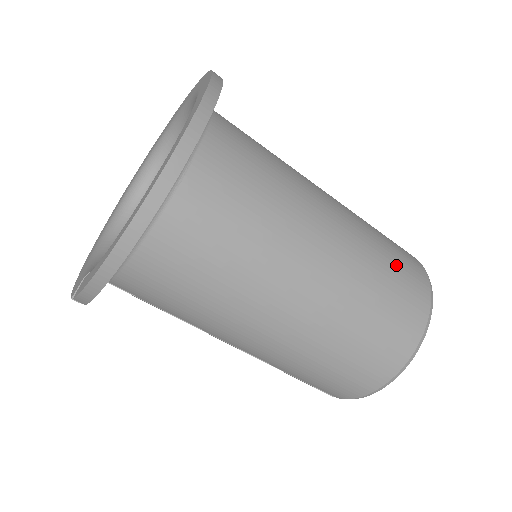
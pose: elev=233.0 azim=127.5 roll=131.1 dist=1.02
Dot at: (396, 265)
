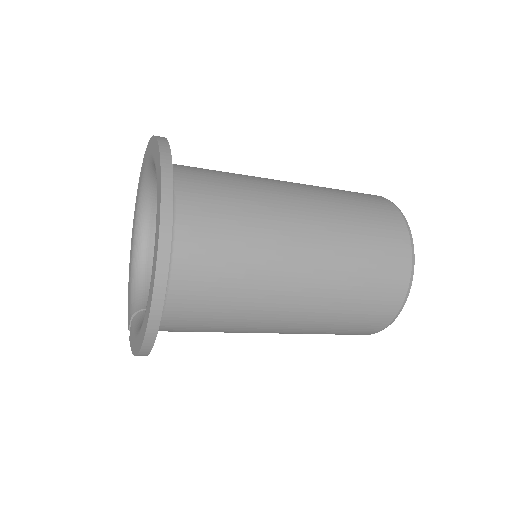
Dot at: (374, 265)
